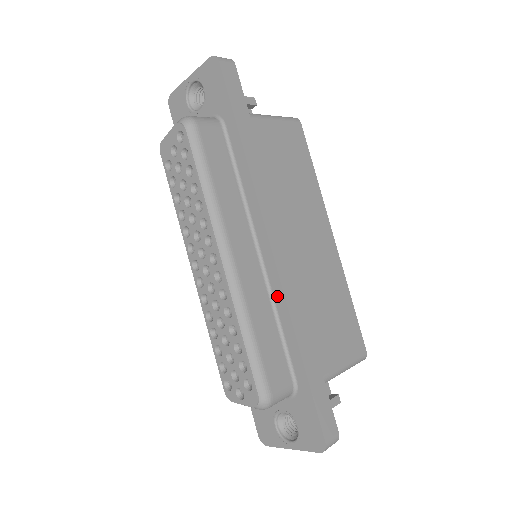
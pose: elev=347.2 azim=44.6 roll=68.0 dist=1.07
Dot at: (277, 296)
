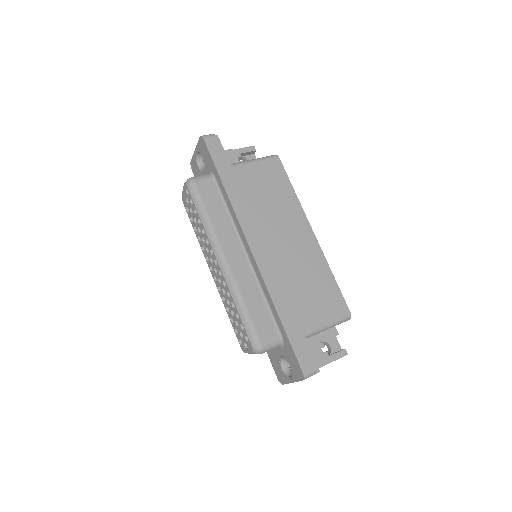
Dot at: (260, 280)
